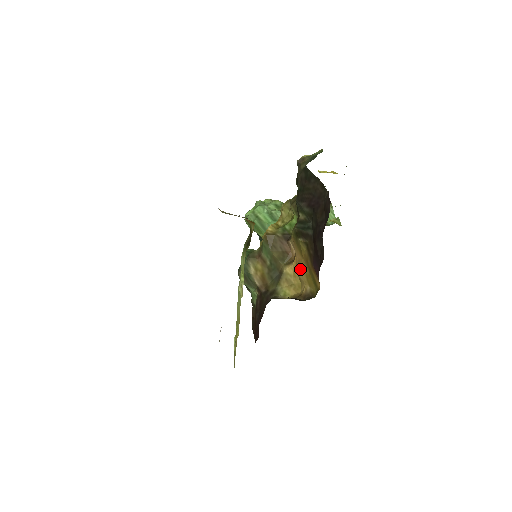
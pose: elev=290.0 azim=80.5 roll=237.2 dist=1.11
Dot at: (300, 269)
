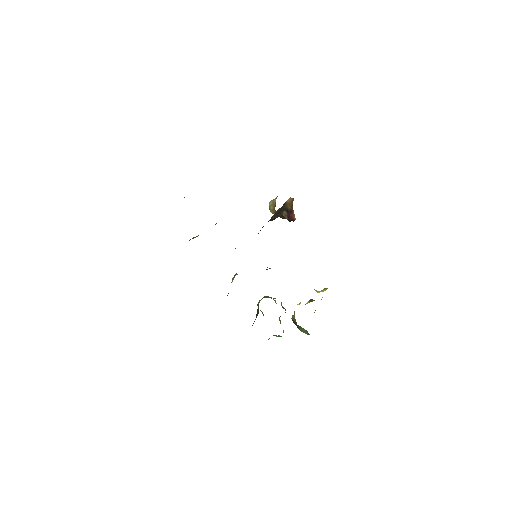
Dot at: occluded
